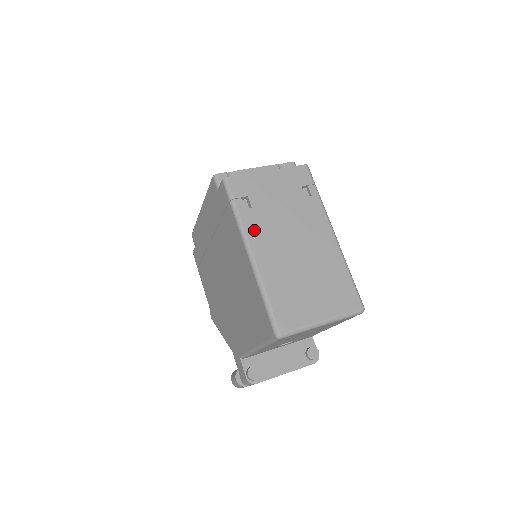
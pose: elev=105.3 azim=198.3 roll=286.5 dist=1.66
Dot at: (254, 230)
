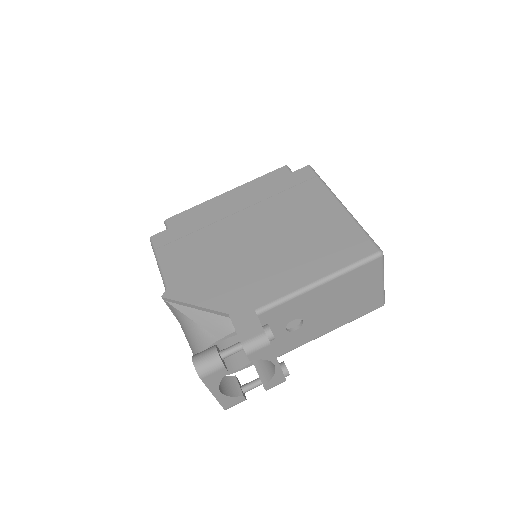
Dot at: occluded
